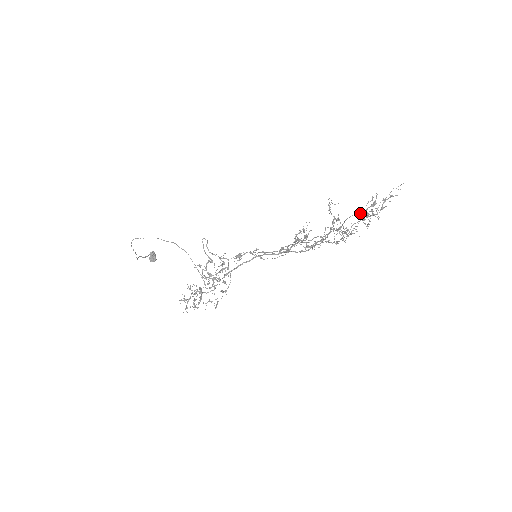
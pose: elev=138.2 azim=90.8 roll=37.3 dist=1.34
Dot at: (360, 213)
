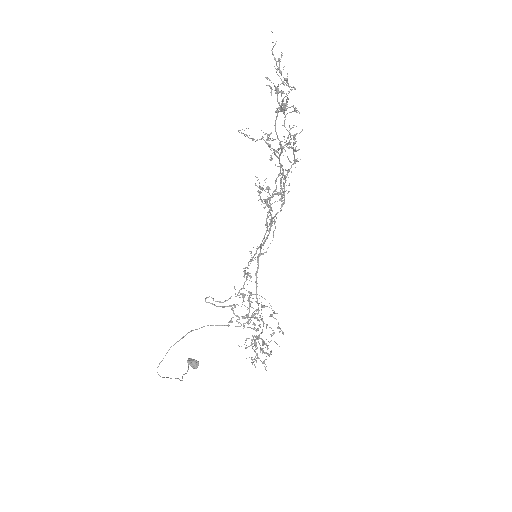
Dot at: (278, 112)
